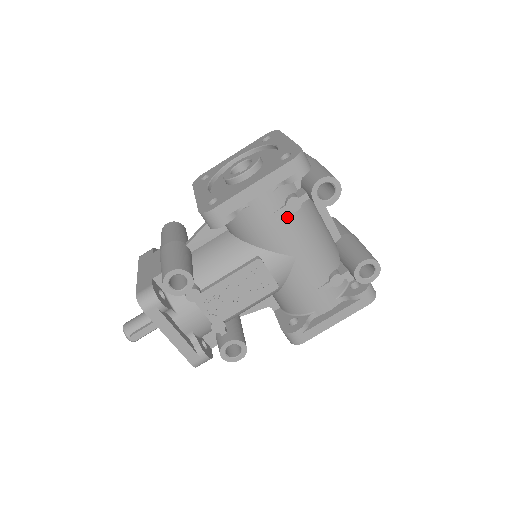
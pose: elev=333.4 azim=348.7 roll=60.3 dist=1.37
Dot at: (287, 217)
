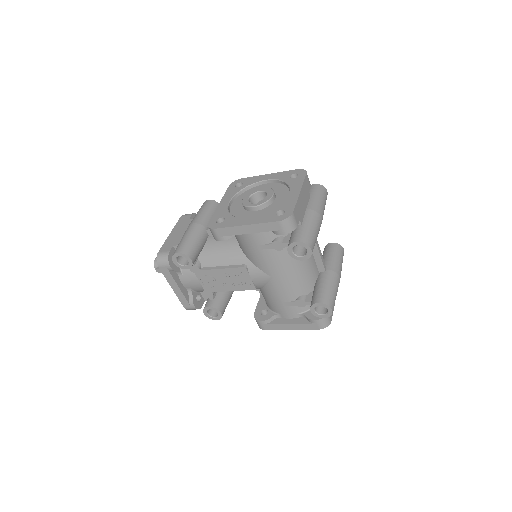
Dot at: (271, 251)
